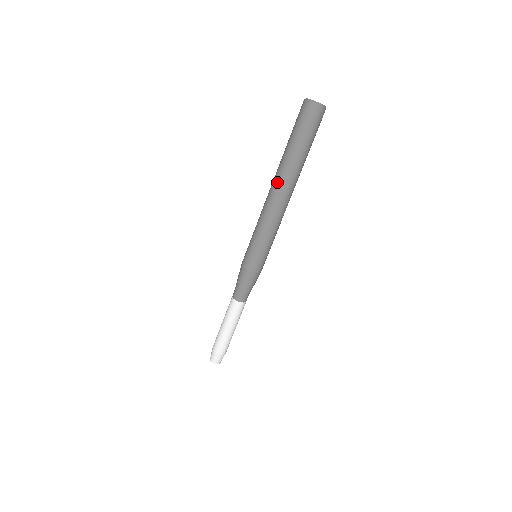
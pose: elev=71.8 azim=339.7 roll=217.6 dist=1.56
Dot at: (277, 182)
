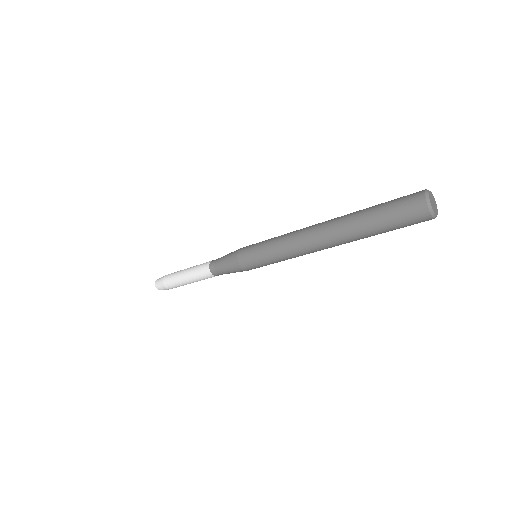
Dot at: (331, 242)
